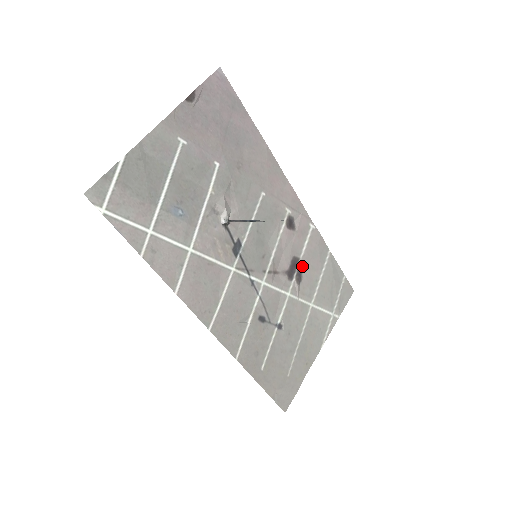
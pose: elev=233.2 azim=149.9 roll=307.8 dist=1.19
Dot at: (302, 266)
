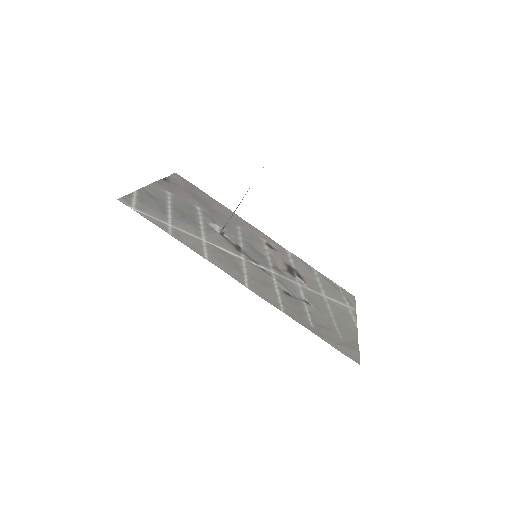
Dot at: (298, 272)
